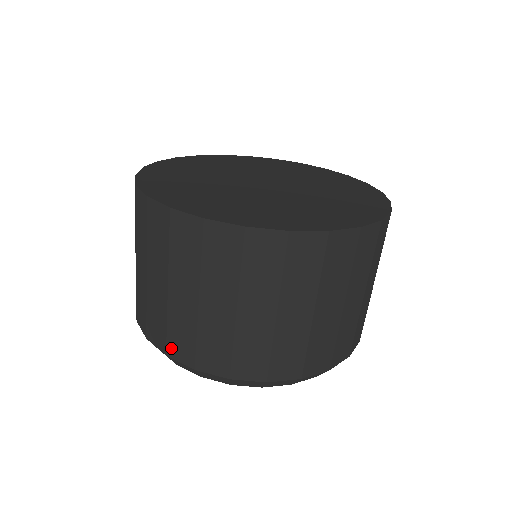
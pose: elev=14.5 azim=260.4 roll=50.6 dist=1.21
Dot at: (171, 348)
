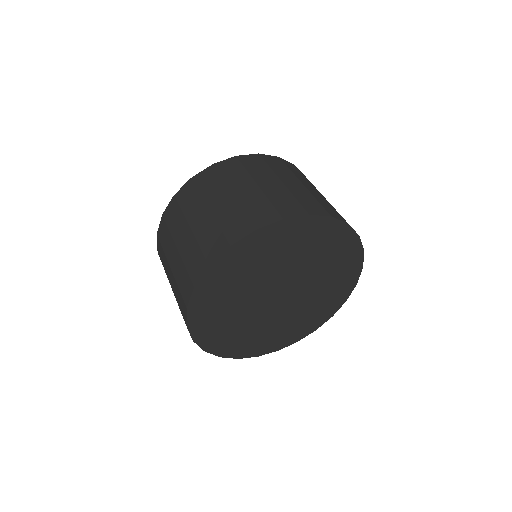
Dot at: occluded
